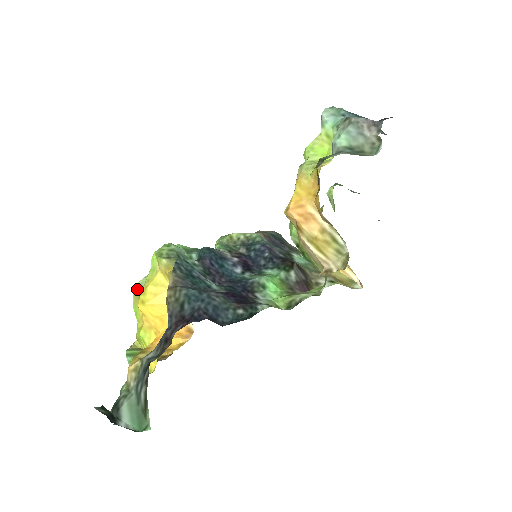
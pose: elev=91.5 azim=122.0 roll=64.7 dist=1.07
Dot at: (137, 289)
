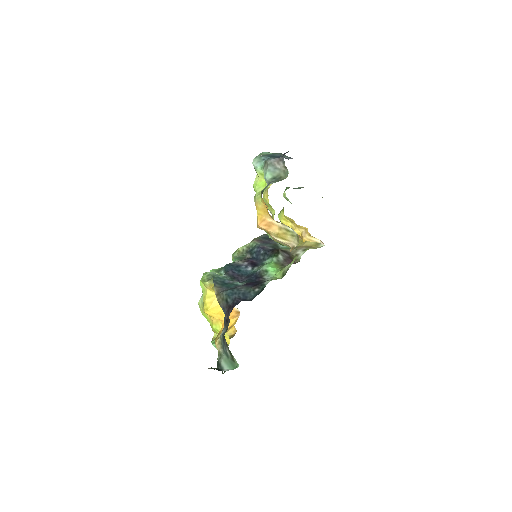
Dot at: (200, 305)
